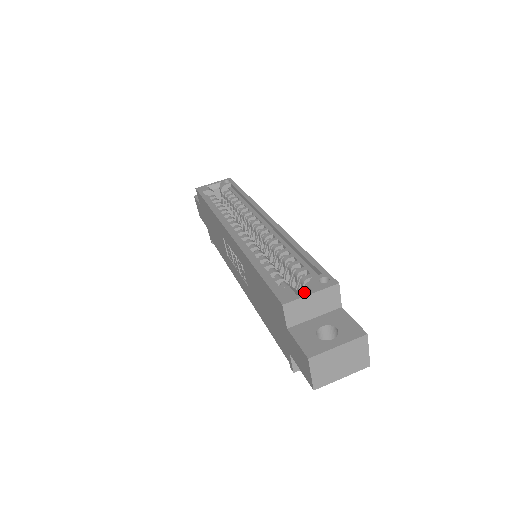
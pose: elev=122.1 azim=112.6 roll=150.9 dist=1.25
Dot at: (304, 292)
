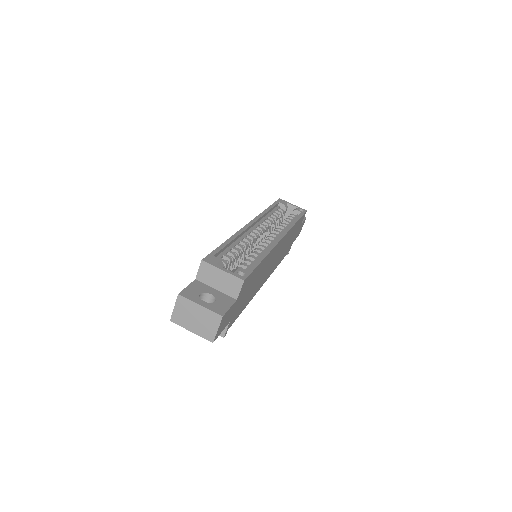
Dot at: (221, 267)
